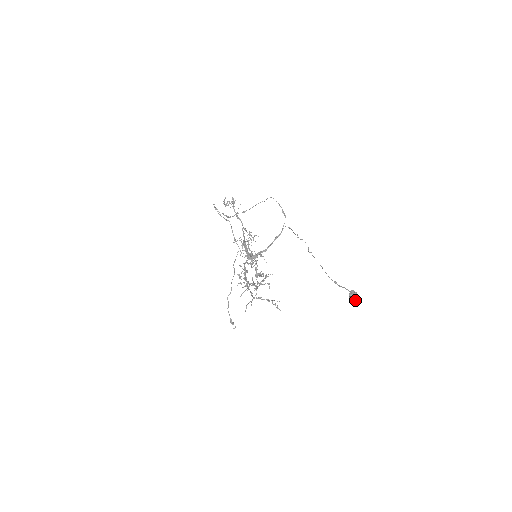
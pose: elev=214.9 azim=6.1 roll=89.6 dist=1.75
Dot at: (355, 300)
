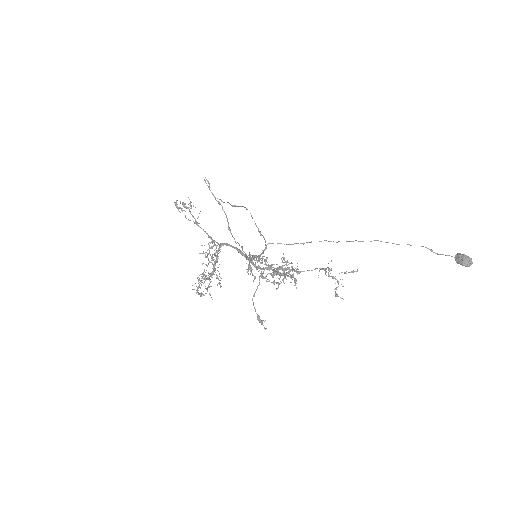
Dot at: (471, 259)
